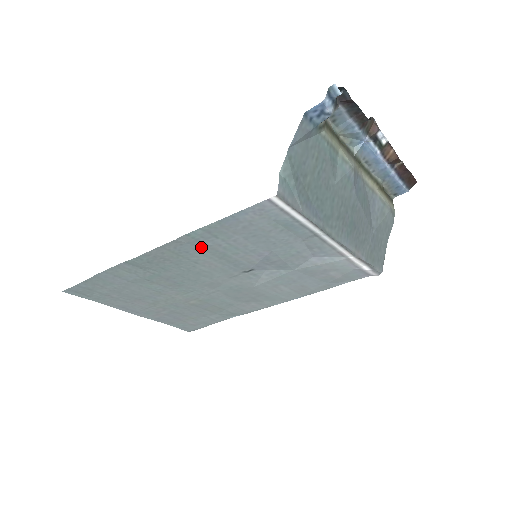
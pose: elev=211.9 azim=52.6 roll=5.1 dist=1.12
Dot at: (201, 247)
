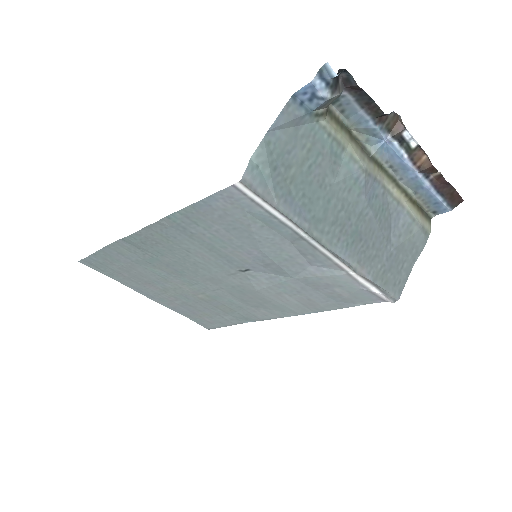
Dot at: (186, 234)
